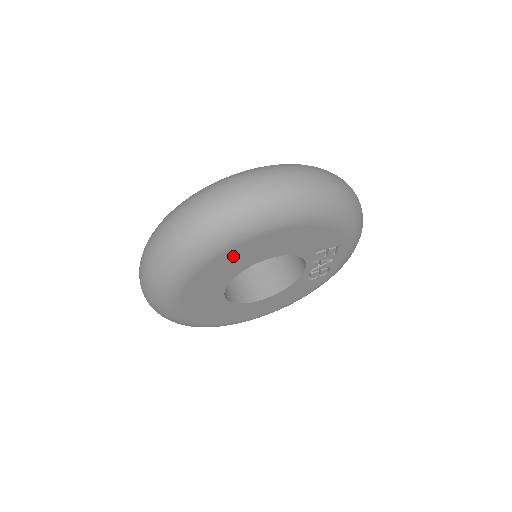
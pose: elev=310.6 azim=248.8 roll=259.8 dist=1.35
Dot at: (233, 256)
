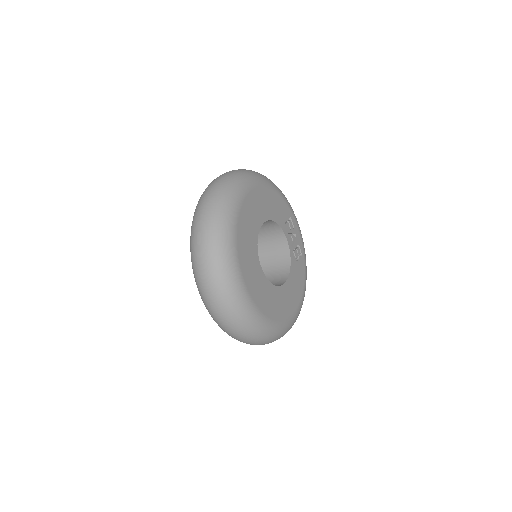
Dot at: (247, 212)
